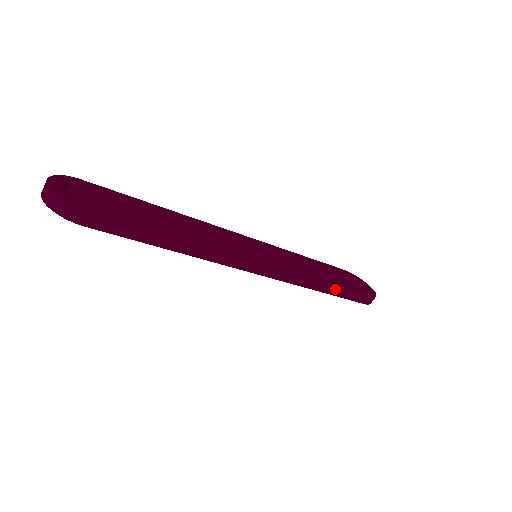
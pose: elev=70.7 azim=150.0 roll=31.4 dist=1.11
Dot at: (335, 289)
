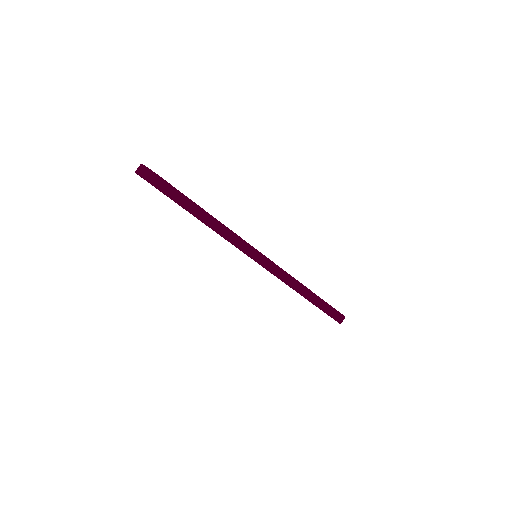
Dot at: (311, 295)
